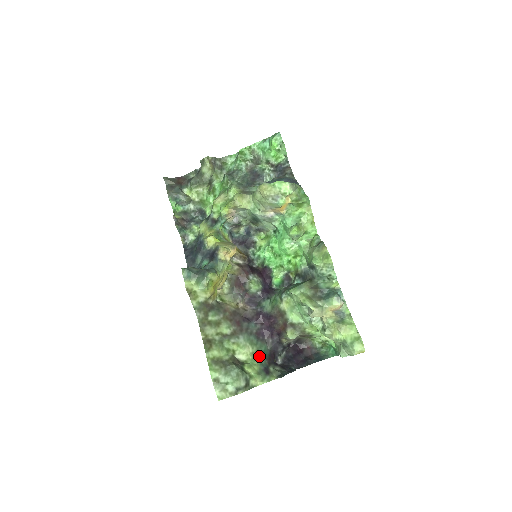
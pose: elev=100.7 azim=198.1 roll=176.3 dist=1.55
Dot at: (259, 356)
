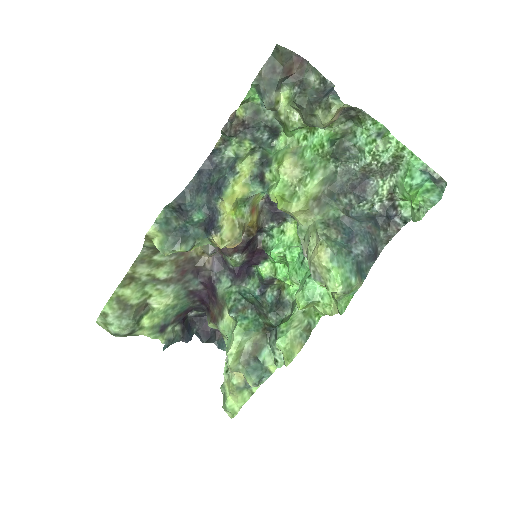
Dot at: (172, 310)
